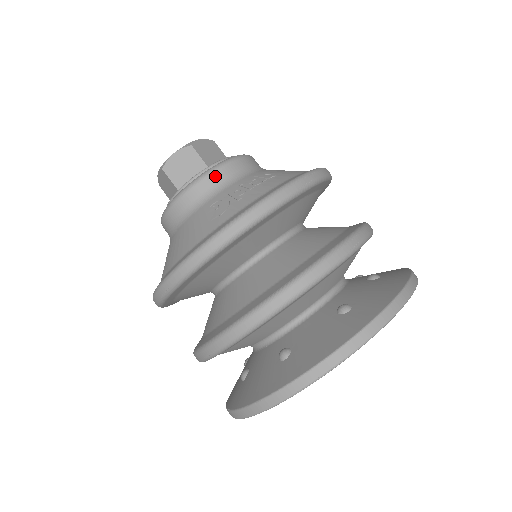
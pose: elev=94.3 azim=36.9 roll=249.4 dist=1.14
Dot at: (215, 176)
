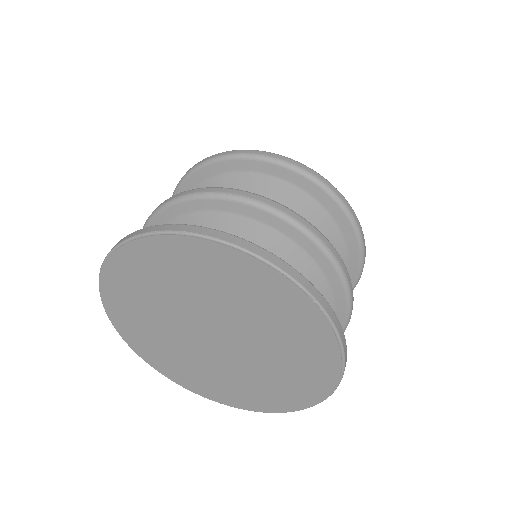
Dot at: occluded
